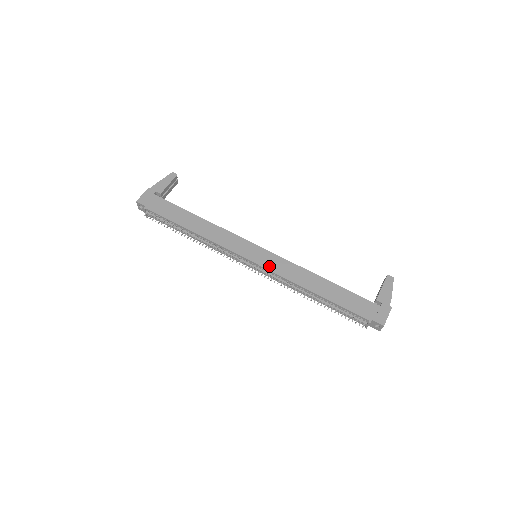
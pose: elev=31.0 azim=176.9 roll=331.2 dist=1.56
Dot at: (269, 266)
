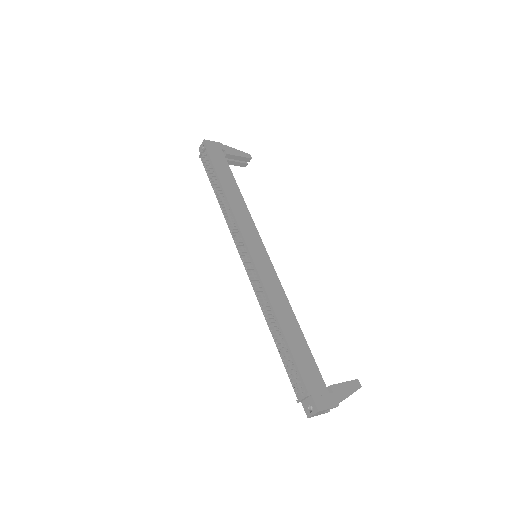
Dot at: (261, 269)
